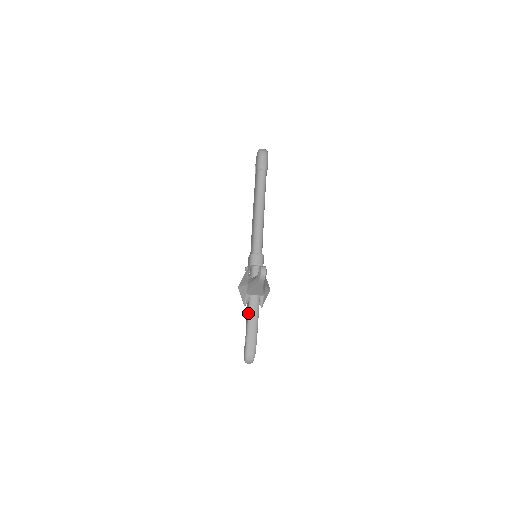
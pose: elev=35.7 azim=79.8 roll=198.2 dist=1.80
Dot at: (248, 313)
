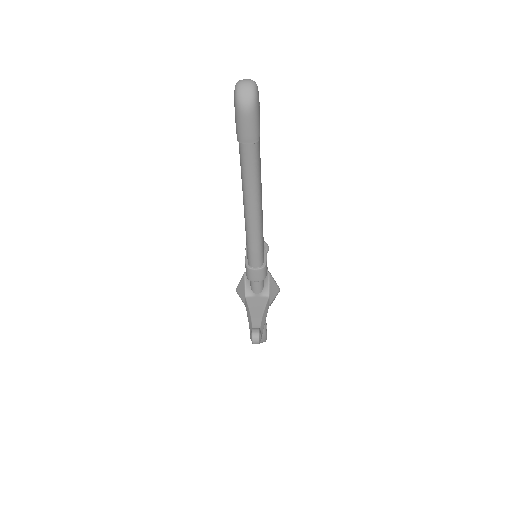
Dot at: occluded
